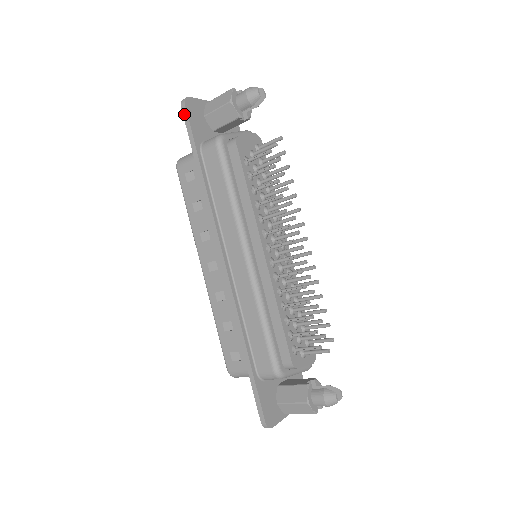
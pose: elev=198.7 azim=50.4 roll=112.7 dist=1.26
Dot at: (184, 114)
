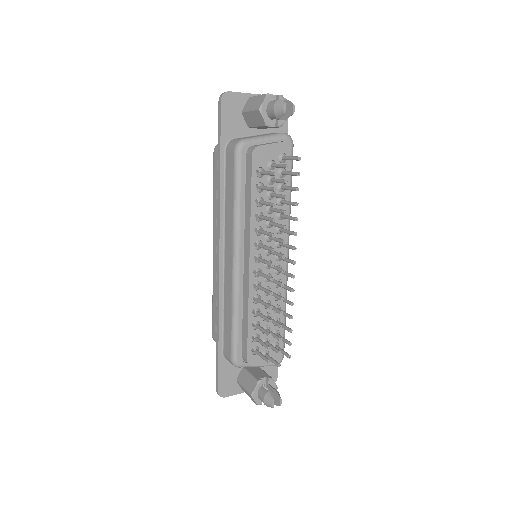
Dot at: (219, 109)
